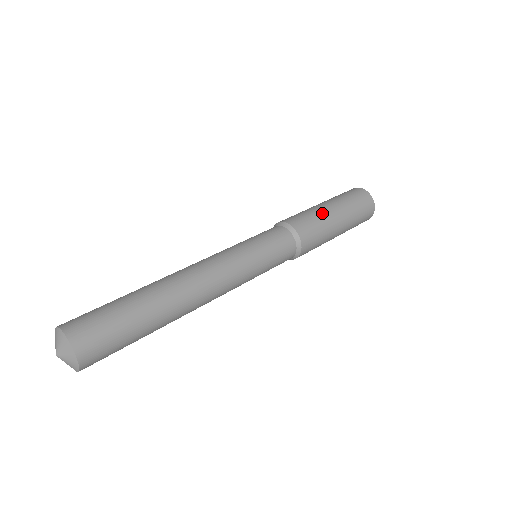
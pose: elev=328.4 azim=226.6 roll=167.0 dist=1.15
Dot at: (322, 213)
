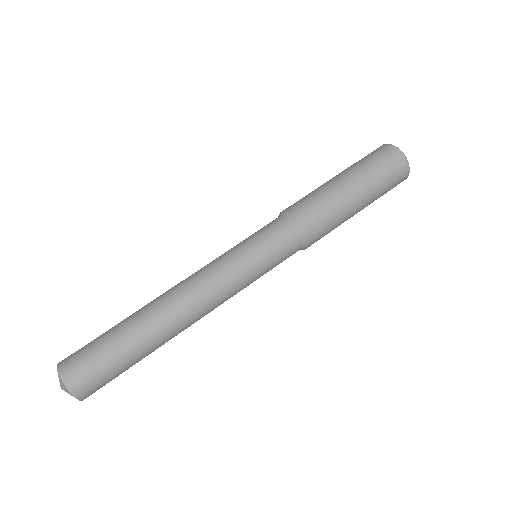
Dot at: (335, 196)
